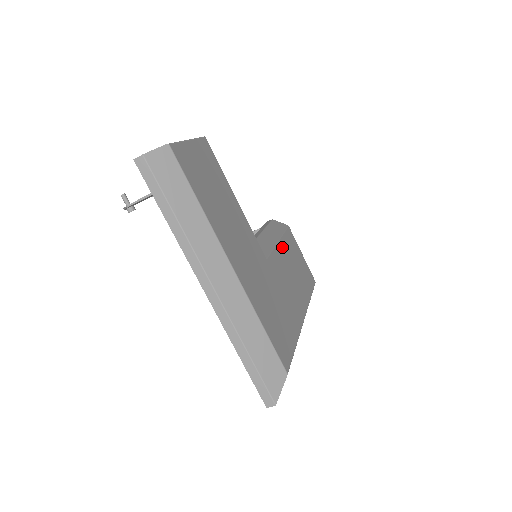
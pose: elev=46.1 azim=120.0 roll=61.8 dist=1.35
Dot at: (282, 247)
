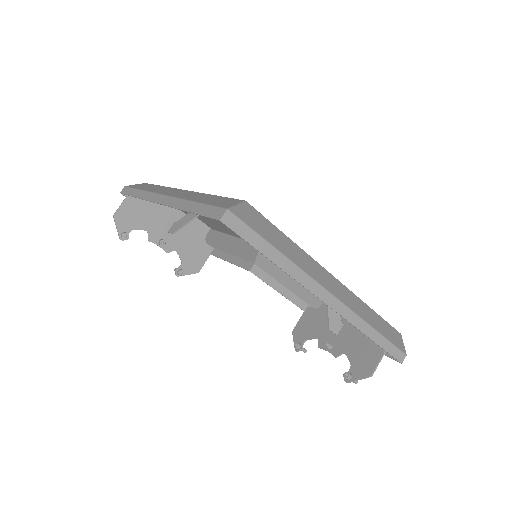
Dot at: occluded
